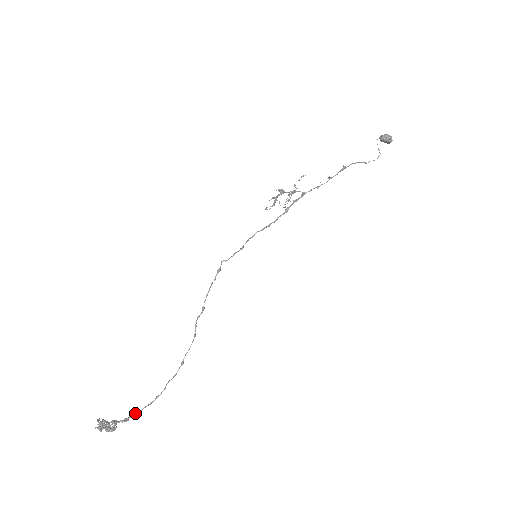
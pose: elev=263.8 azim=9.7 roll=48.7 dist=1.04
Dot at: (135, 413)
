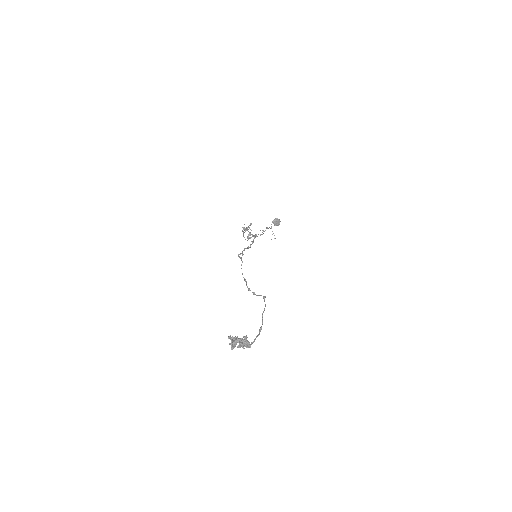
Dot at: (251, 344)
